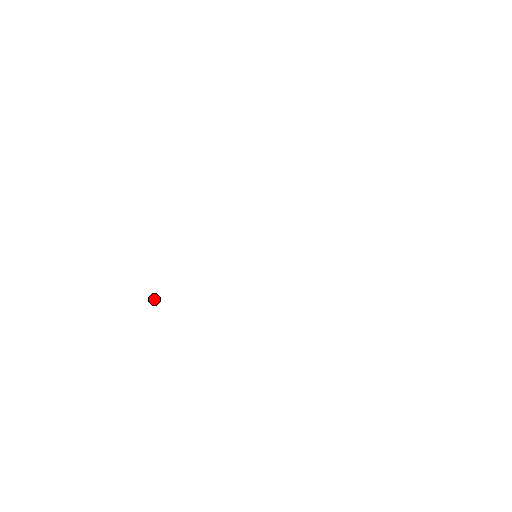
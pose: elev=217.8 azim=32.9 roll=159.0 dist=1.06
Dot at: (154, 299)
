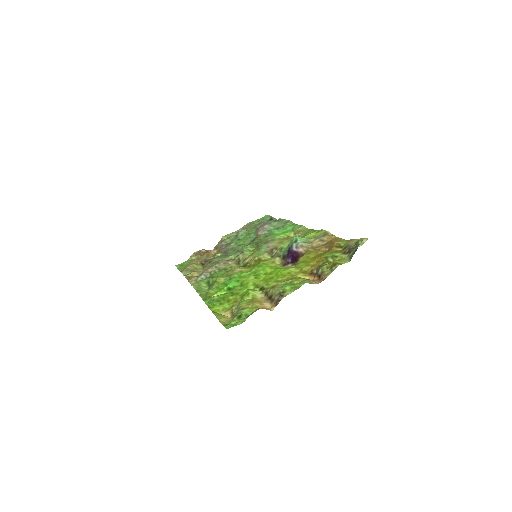
Dot at: (205, 251)
